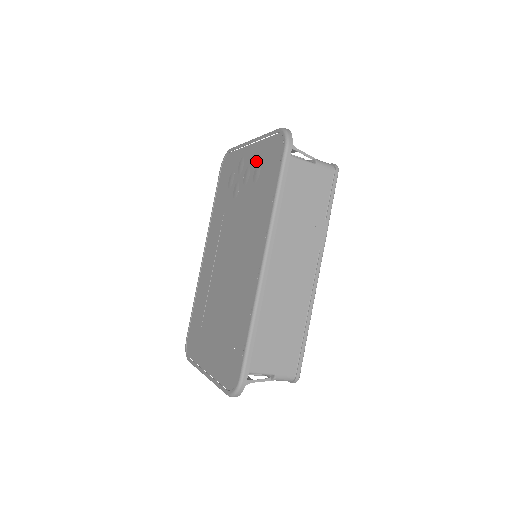
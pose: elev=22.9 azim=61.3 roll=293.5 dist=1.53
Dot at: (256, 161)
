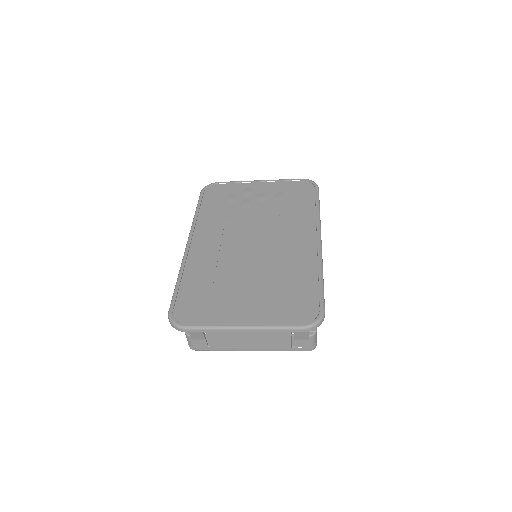
Dot at: (275, 190)
